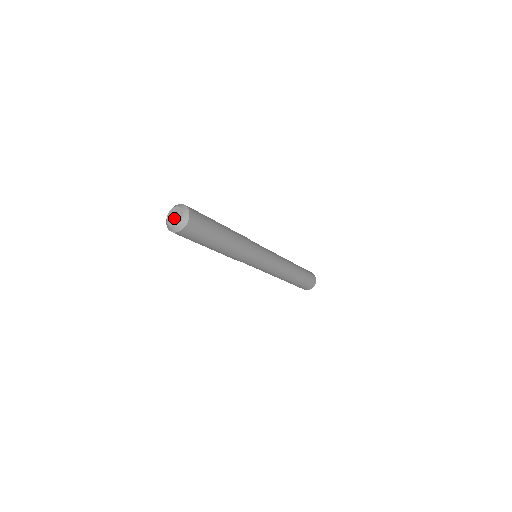
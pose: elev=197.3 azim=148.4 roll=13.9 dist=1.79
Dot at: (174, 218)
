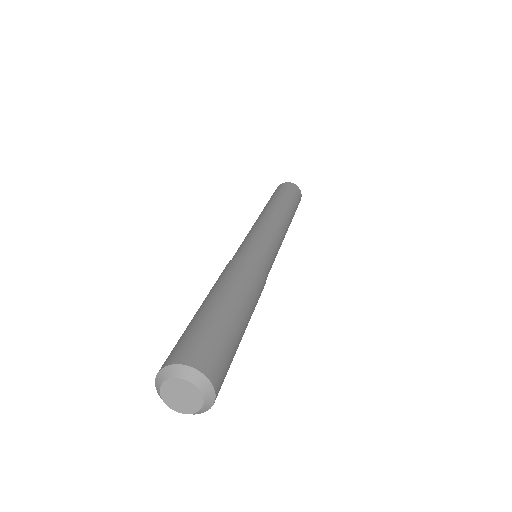
Dot at: (178, 398)
